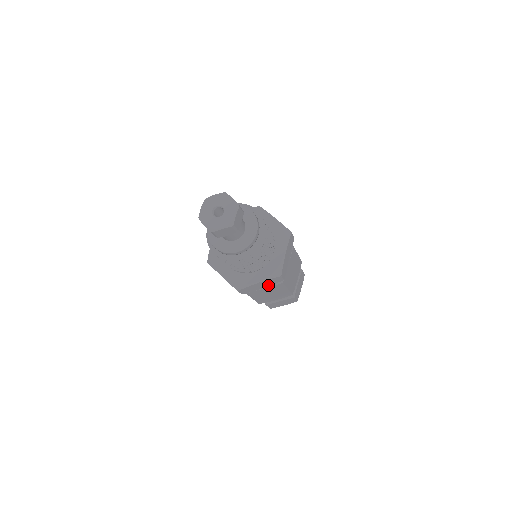
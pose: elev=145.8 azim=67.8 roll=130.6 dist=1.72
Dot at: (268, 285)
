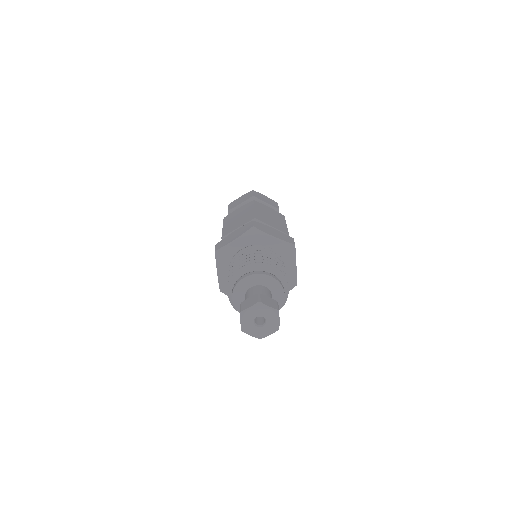
Dot at: occluded
